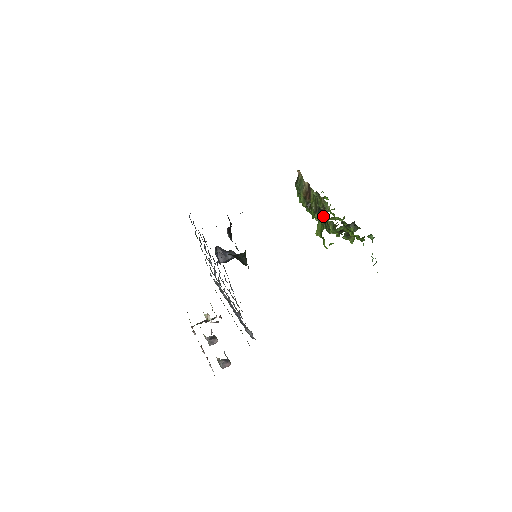
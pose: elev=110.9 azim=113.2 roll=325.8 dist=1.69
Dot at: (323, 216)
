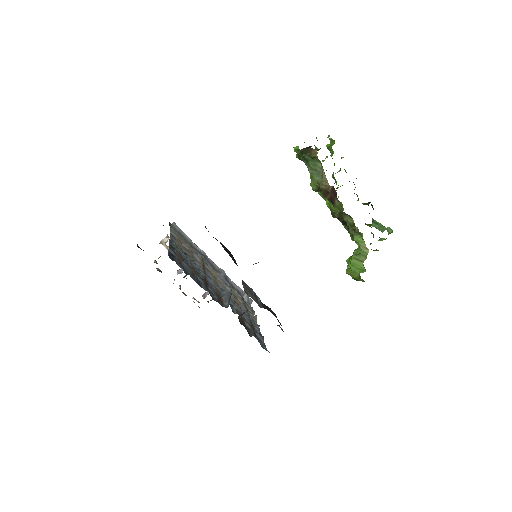
Dot at: (346, 224)
